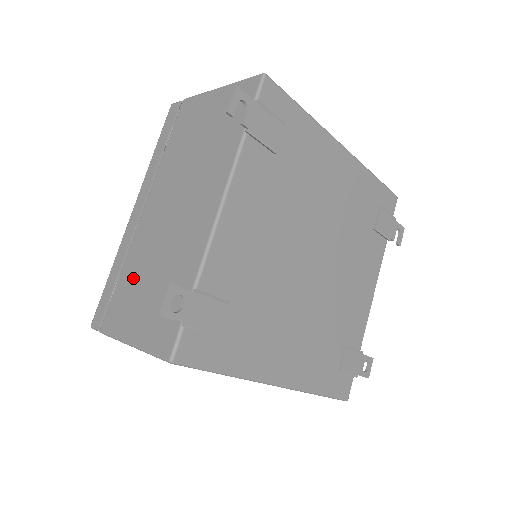
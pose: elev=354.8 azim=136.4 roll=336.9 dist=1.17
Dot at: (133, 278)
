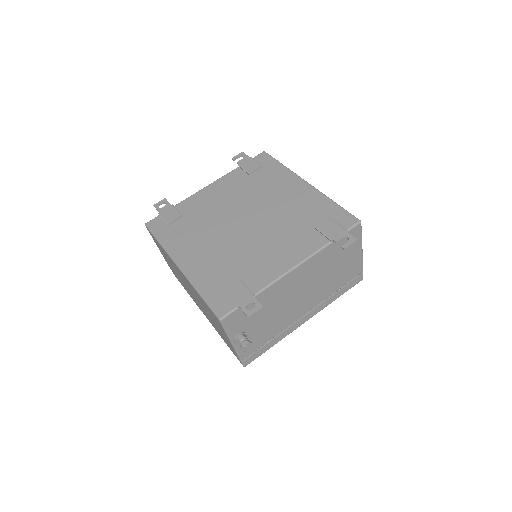
Dot at: occluded
